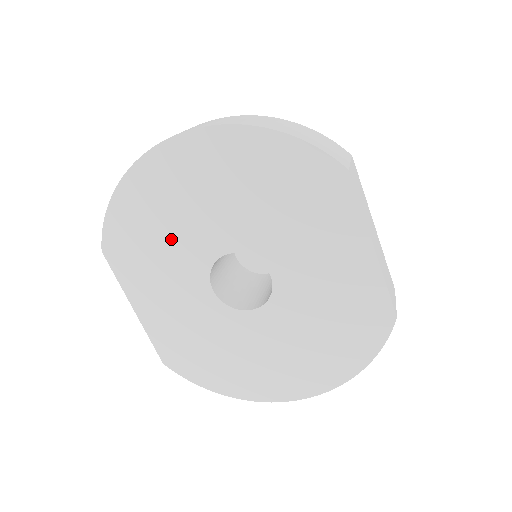
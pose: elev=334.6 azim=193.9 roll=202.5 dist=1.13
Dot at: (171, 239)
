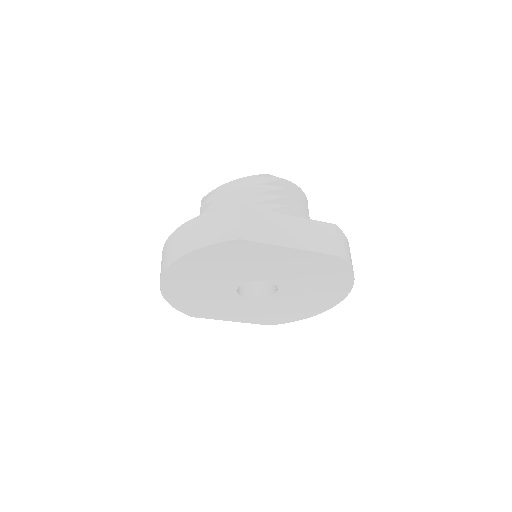
Dot at: (210, 299)
